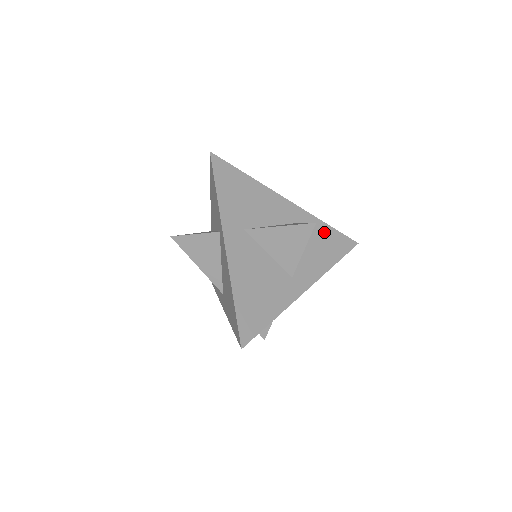
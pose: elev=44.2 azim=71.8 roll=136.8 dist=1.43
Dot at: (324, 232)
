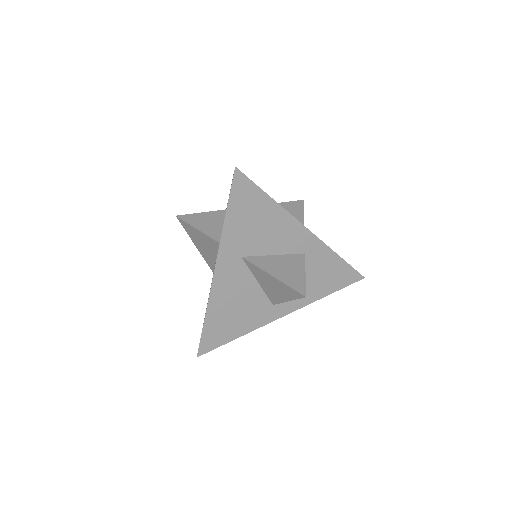
Dot at: (332, 264)
